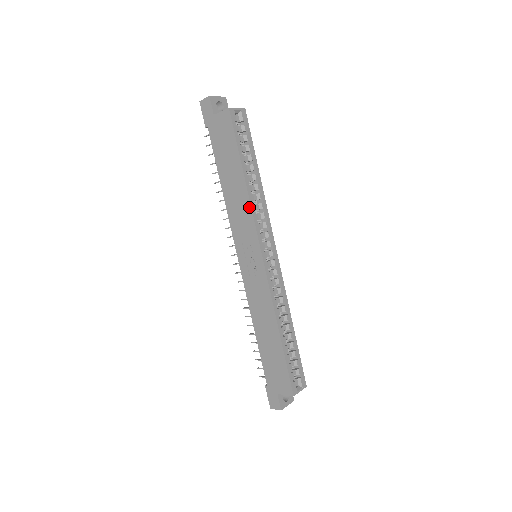
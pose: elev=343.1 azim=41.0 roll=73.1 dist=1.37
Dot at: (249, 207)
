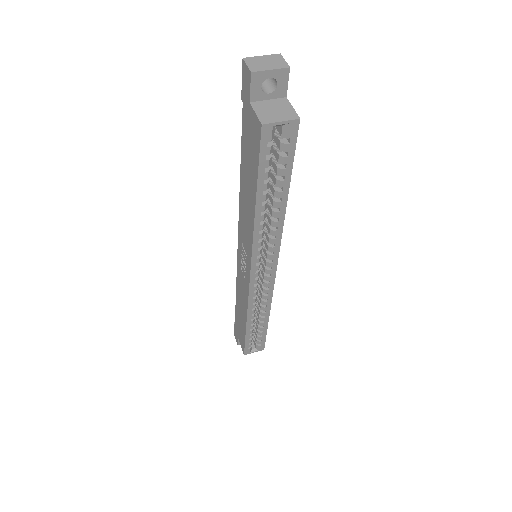
Dot at: (252, 234)
